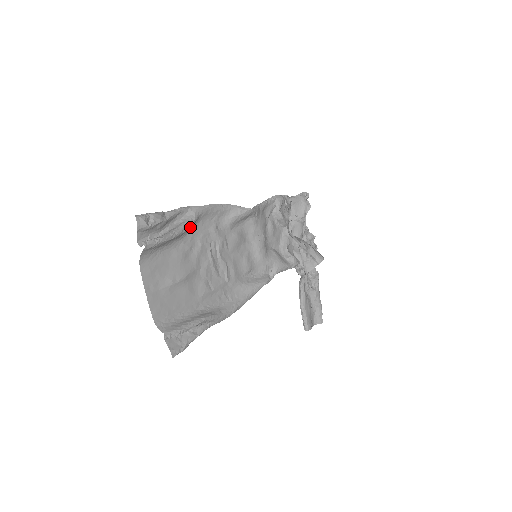
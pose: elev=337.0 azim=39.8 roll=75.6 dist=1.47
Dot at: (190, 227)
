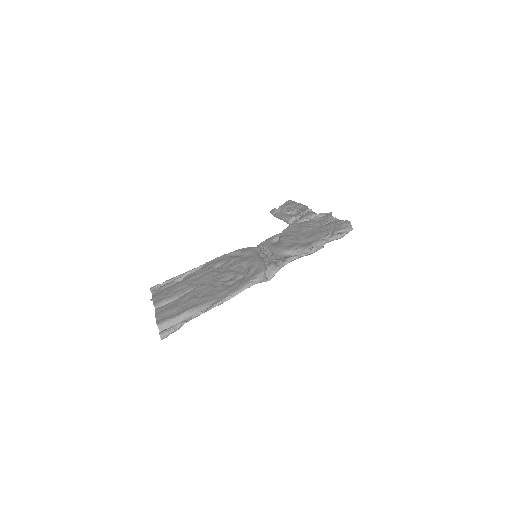
Dot at: occluded
